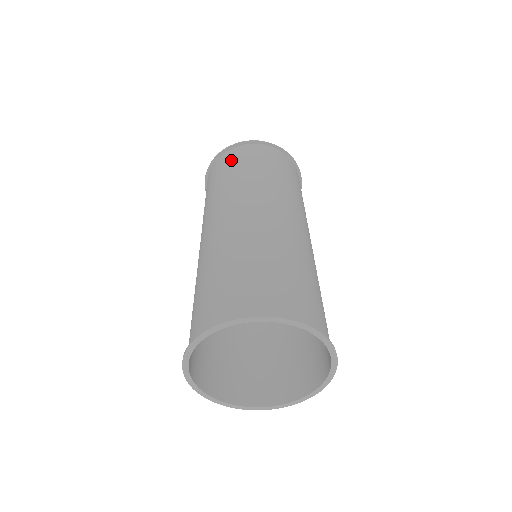
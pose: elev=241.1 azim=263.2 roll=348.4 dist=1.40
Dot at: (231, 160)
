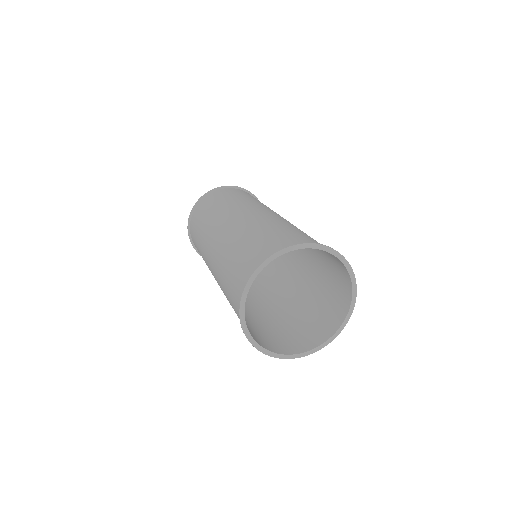
Dot at: (240, 192)
